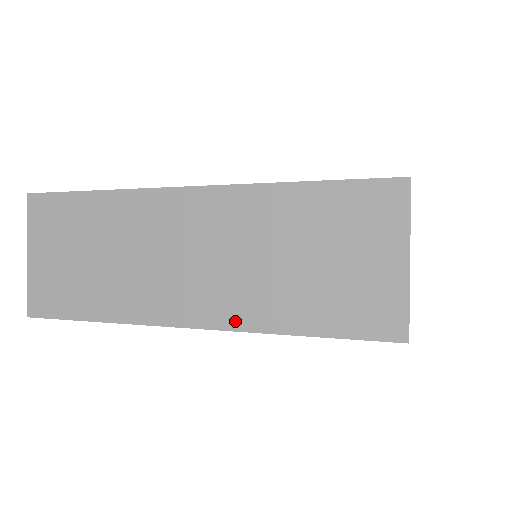
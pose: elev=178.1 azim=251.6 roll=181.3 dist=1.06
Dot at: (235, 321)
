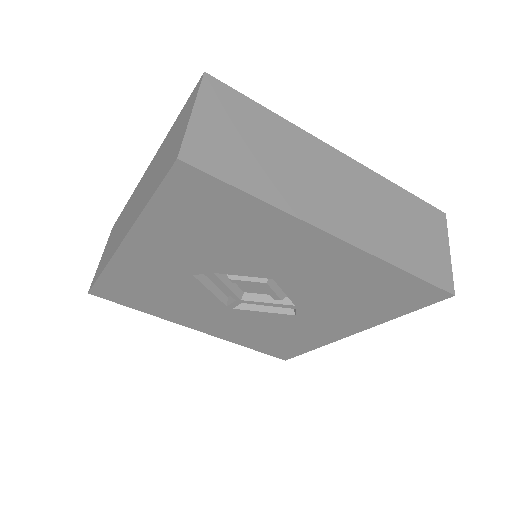
Dot at: (133, 222)
